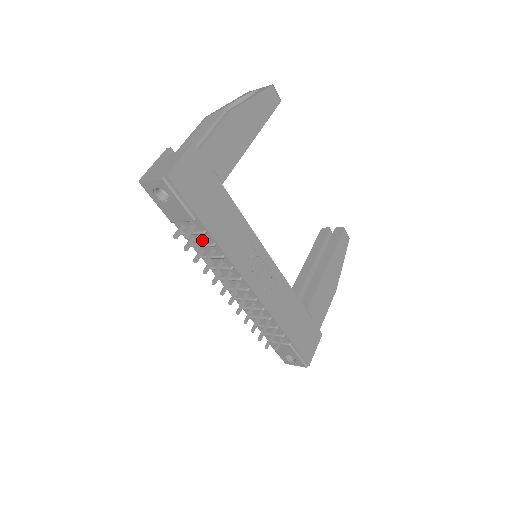
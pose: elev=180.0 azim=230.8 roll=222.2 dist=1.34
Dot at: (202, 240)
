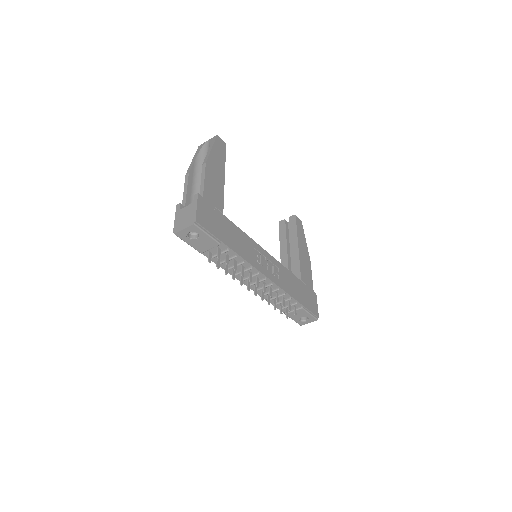
Dot at: (227, 256)
